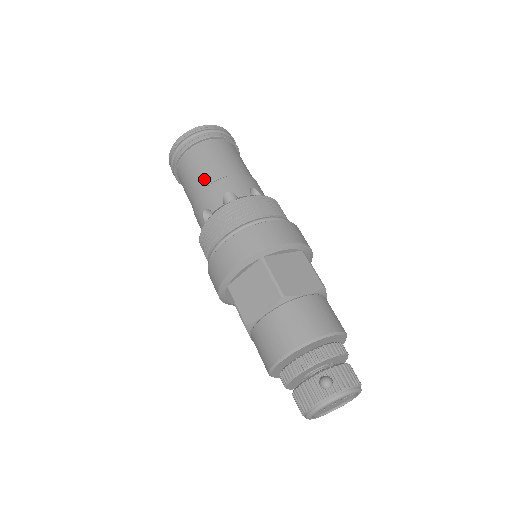
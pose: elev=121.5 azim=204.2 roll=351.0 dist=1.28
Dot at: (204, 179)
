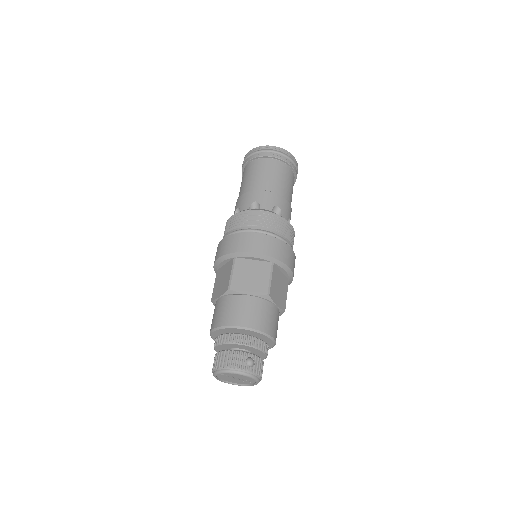
Dot at: (270, 185)
